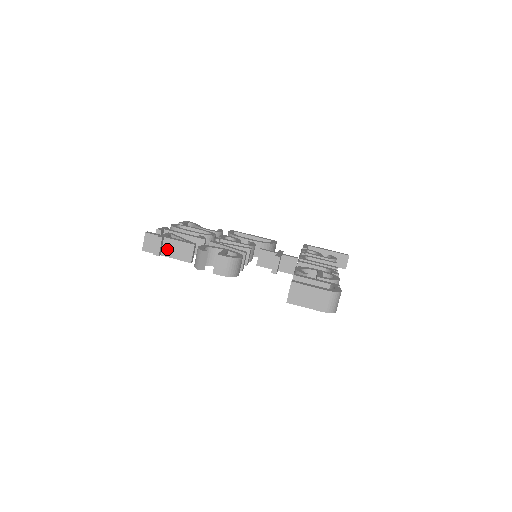
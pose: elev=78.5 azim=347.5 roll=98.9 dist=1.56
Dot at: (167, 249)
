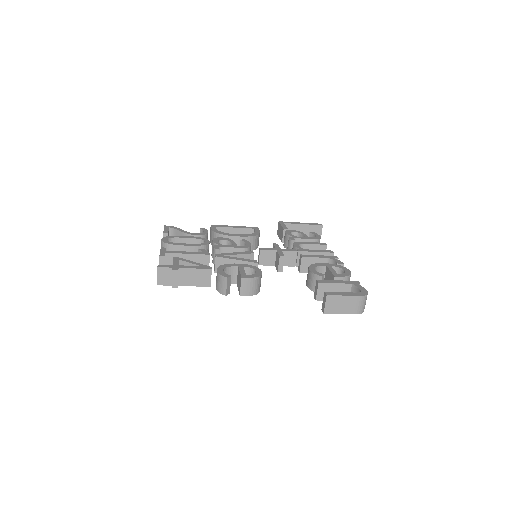
Dot at: (184, 279)
